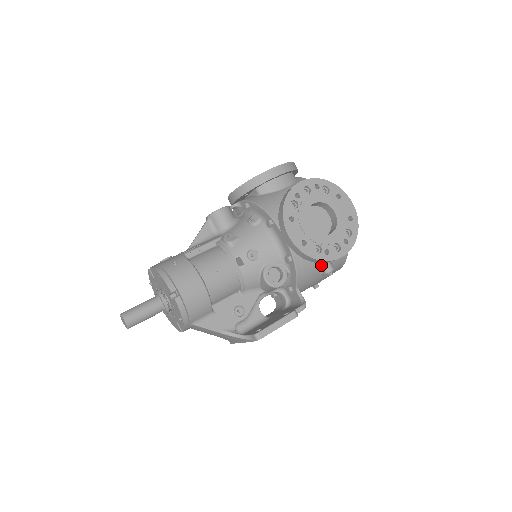
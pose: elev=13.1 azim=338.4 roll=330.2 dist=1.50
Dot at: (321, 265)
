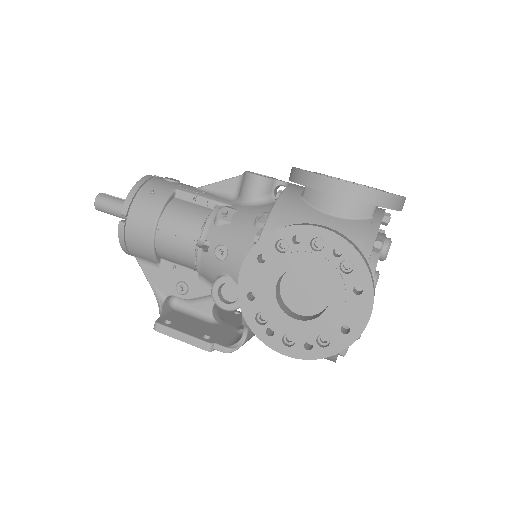
Dot at: occluded
